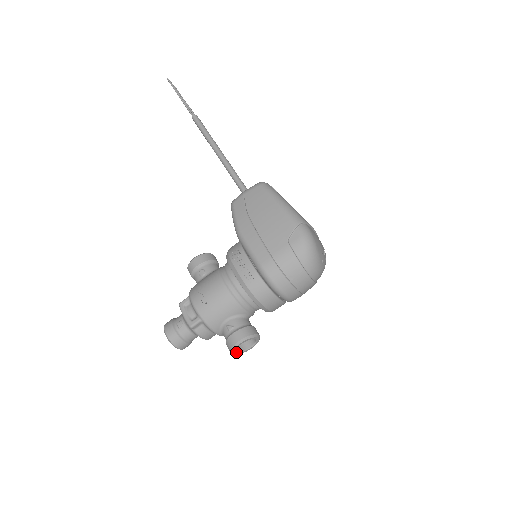
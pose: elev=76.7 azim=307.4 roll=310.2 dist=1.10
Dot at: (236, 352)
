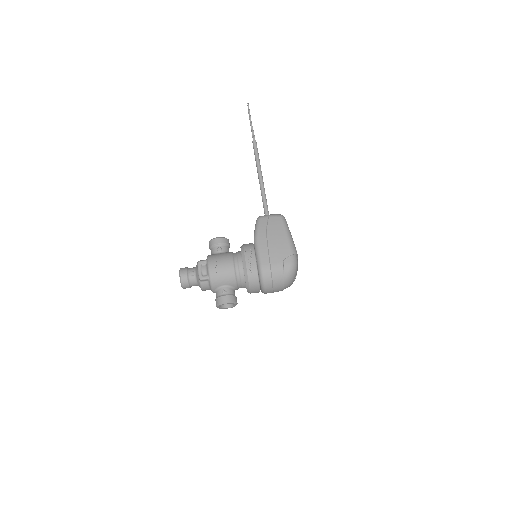
Dot at: (219, 307)
